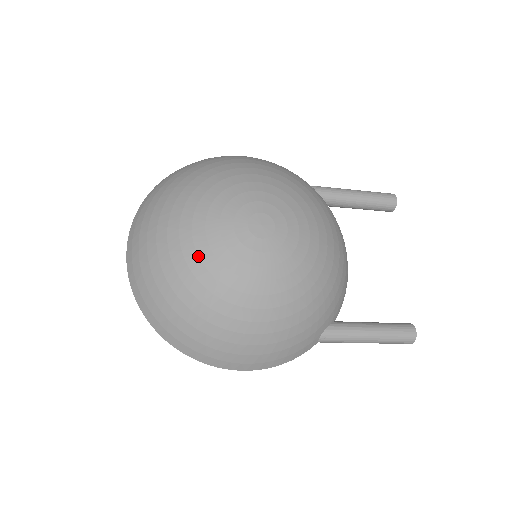
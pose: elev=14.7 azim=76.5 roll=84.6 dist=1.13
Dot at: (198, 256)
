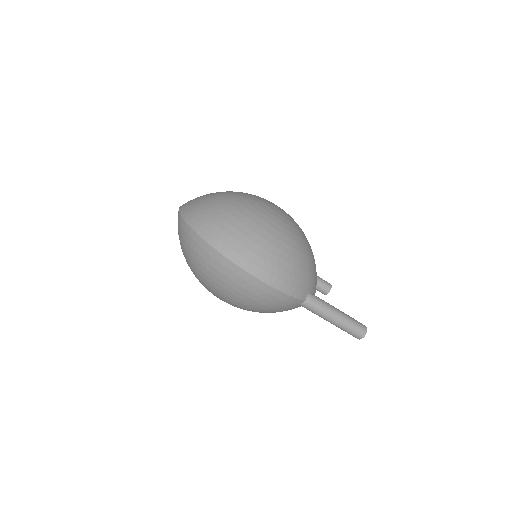
Dot at: (245, 199)
